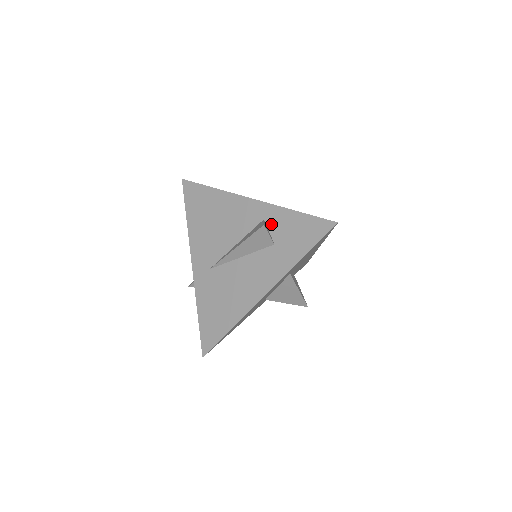
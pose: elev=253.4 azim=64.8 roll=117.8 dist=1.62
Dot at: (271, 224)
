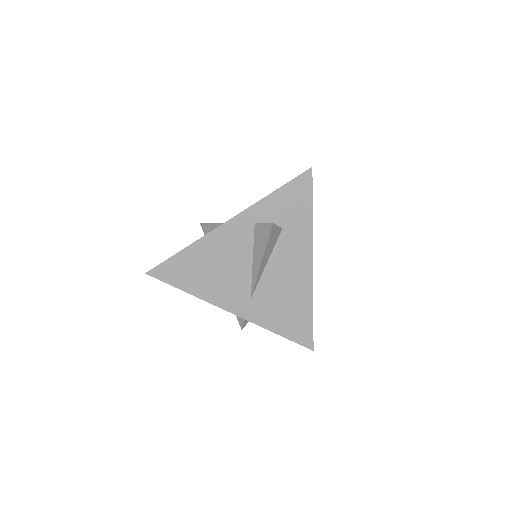
Dot at: (264, 220)
